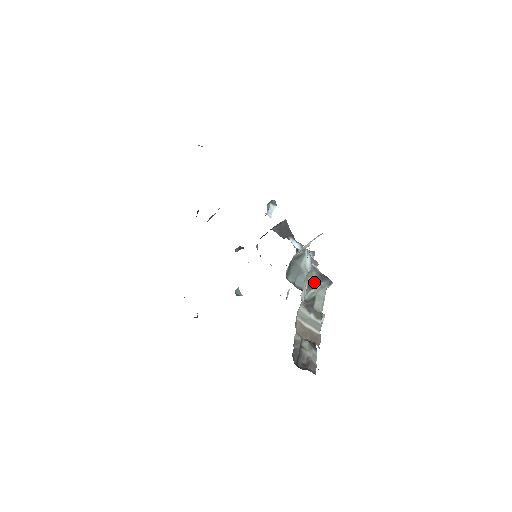
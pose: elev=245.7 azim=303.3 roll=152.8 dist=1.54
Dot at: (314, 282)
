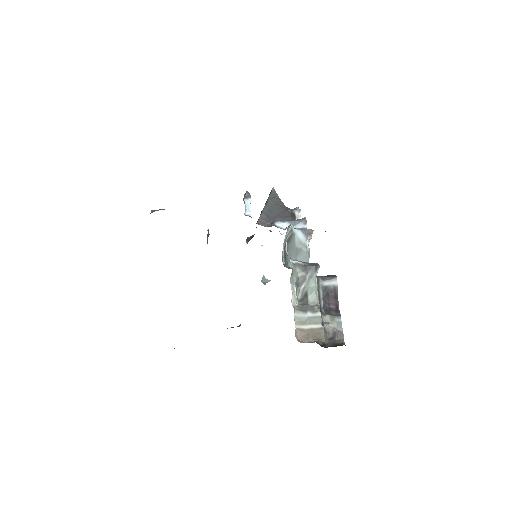
Dot at: (301, 277)
